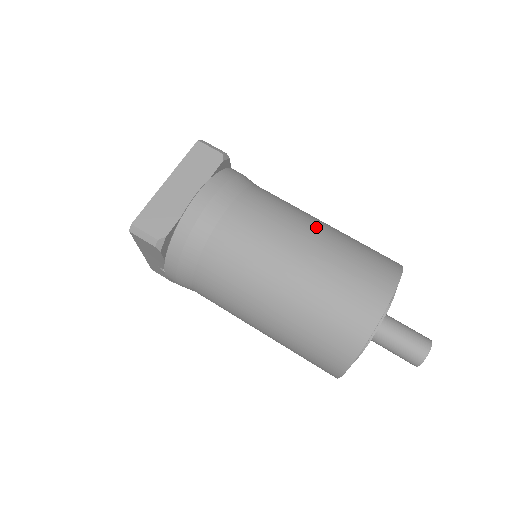
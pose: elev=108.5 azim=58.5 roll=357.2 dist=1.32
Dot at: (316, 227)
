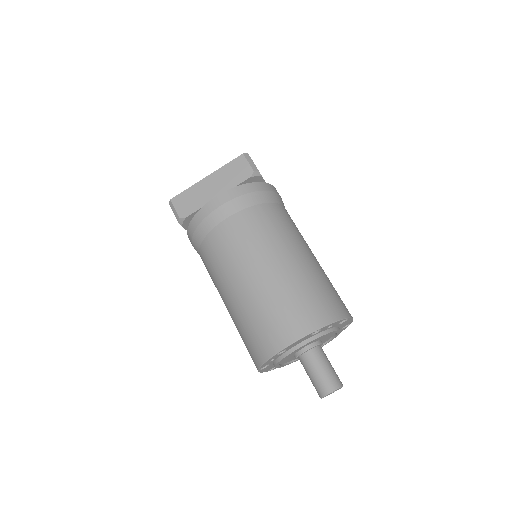
Dot at: (288, 257)
